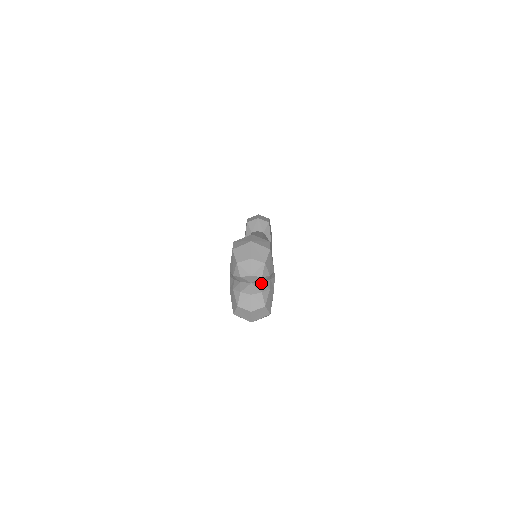
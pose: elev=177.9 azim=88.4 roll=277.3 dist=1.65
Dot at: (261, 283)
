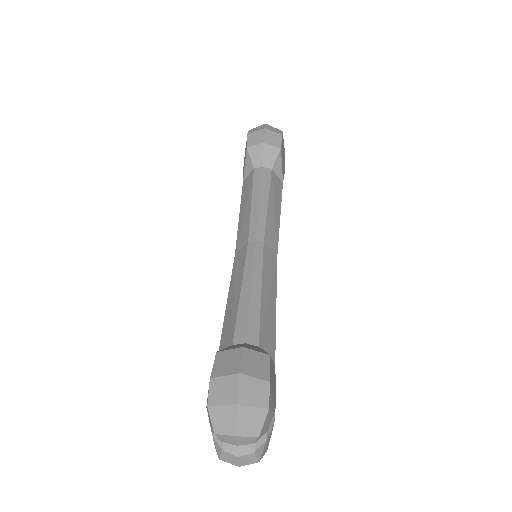
Dot at: occluded
